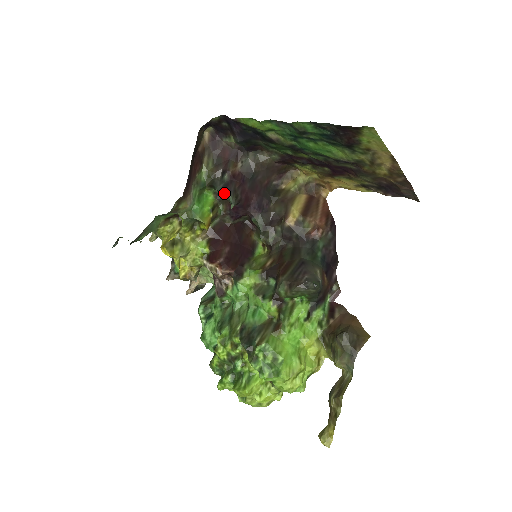
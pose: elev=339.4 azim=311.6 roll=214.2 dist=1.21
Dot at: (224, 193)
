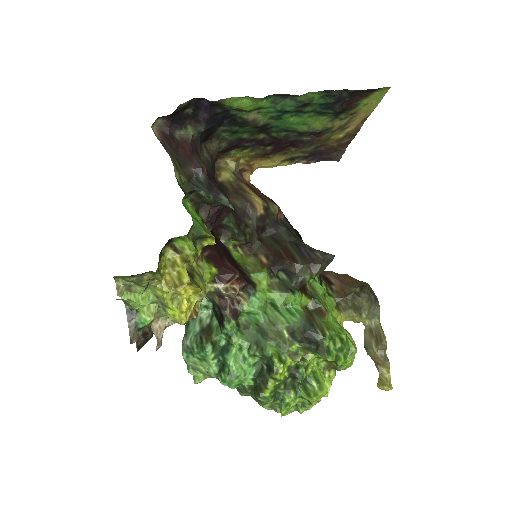
Dot at: (214, 195)
